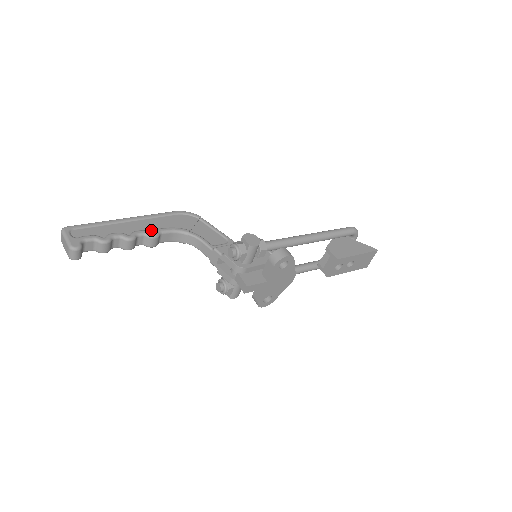
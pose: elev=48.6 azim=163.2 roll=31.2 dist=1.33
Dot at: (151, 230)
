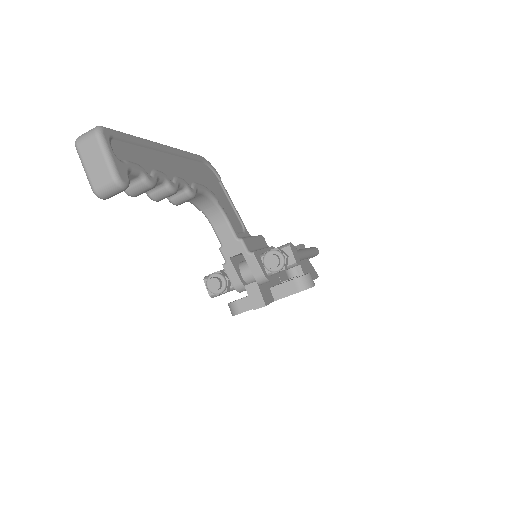
Dot at: (189, 181)
